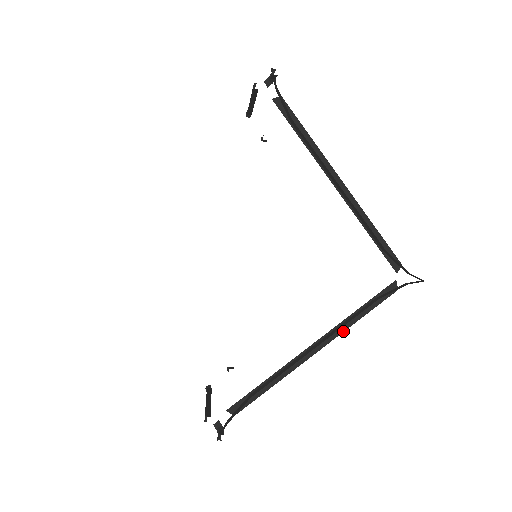
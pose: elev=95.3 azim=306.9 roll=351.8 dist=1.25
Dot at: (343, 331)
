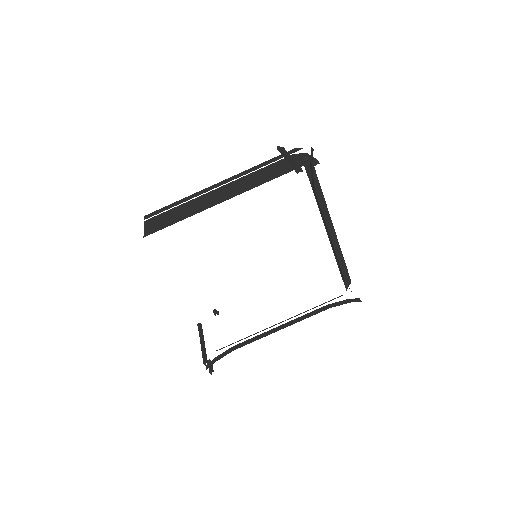
Dot at: occluded
